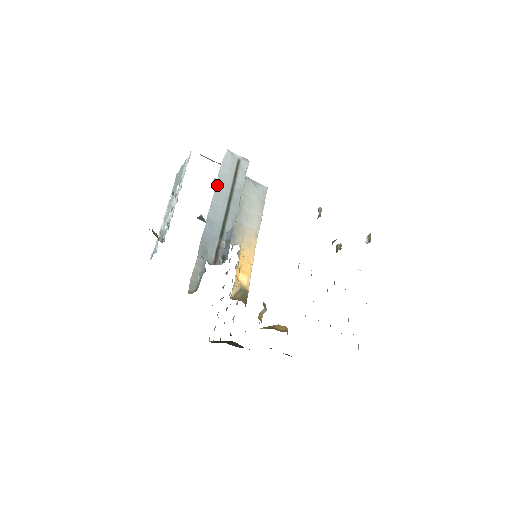
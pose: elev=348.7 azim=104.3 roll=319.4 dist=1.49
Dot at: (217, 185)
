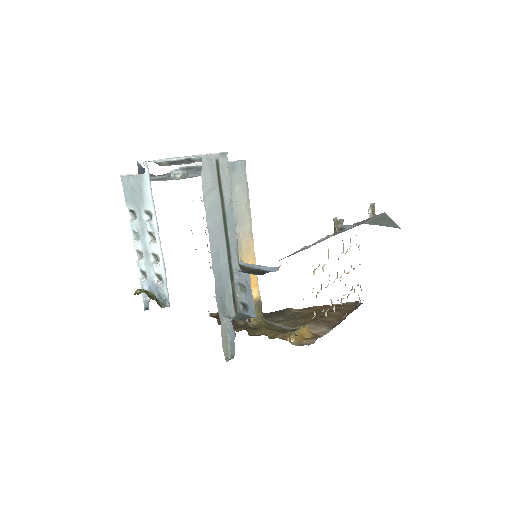
Dot at: (208, 219)
